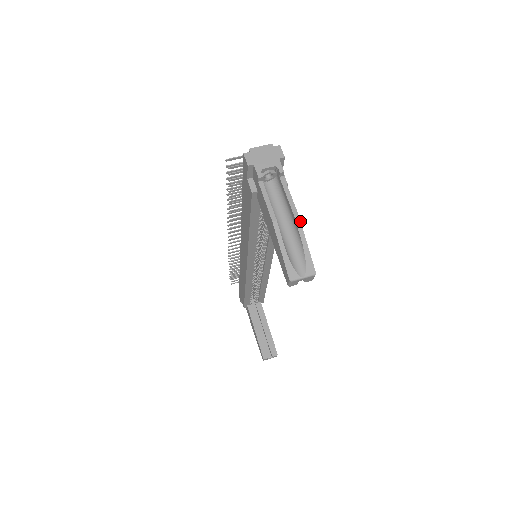
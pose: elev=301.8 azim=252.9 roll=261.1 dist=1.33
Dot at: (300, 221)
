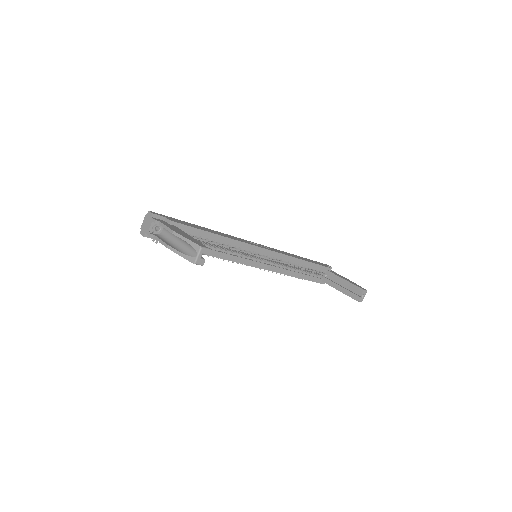
Dot at: (176, 233)
